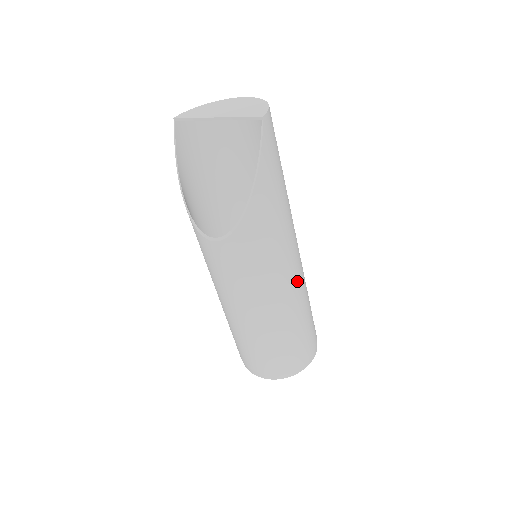
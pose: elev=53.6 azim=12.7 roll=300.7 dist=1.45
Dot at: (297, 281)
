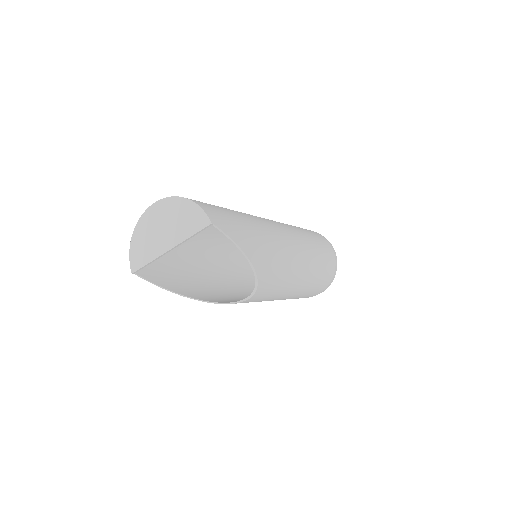
Dot at: (299, 242)
